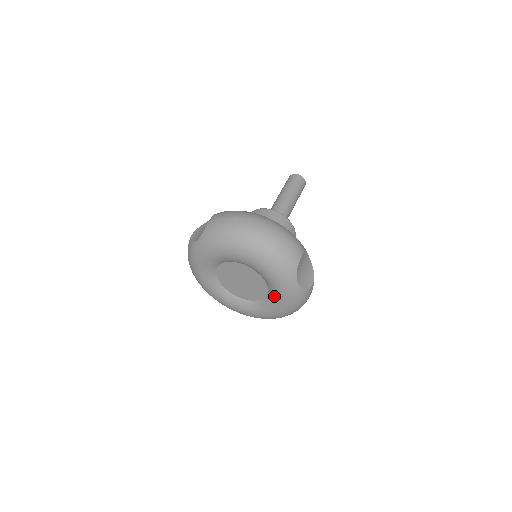
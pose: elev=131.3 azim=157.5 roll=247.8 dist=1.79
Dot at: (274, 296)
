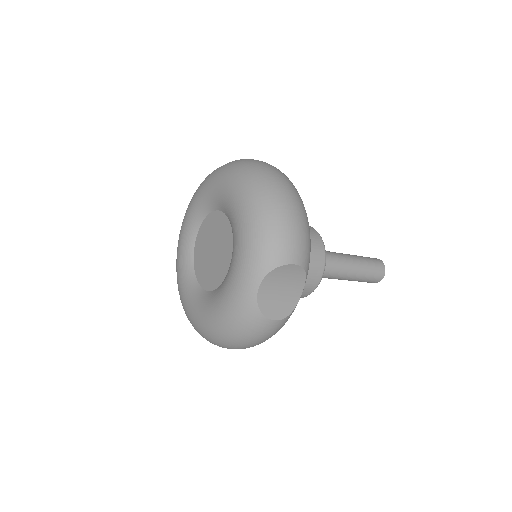
Dot at: (222, 288)
